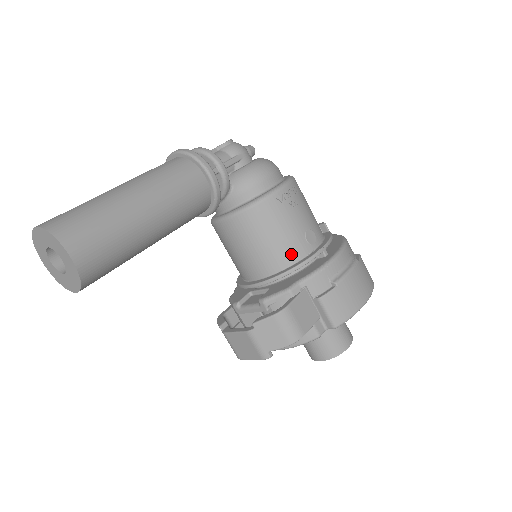
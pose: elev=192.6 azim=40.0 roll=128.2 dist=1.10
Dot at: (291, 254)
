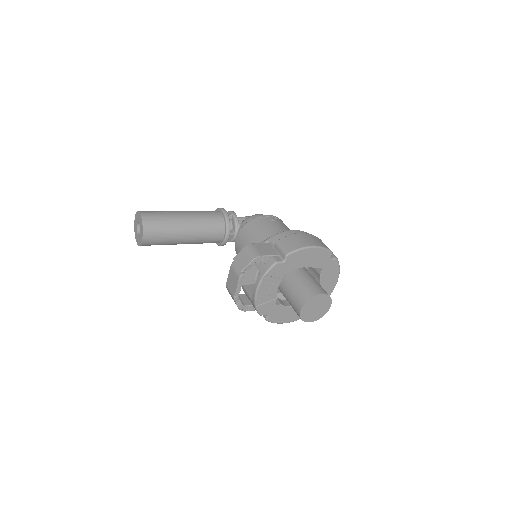
Dot at: (267, 237)
